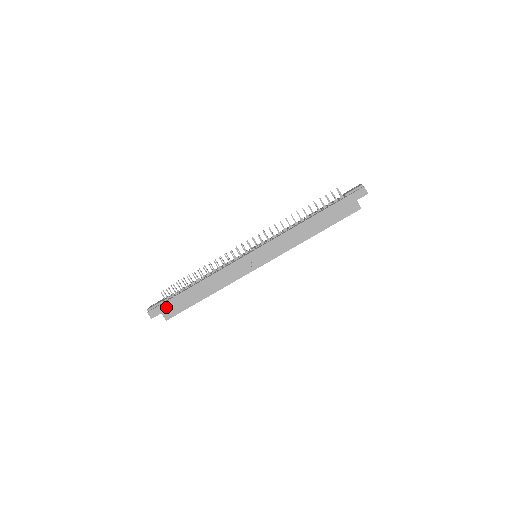
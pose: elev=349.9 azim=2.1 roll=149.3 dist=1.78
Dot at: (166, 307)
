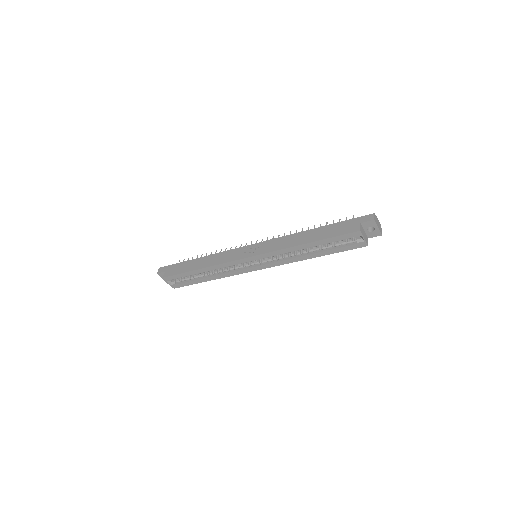
Dot at: (171, 268)
